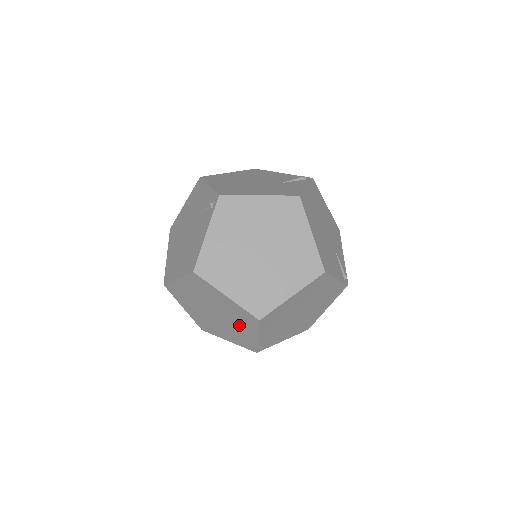
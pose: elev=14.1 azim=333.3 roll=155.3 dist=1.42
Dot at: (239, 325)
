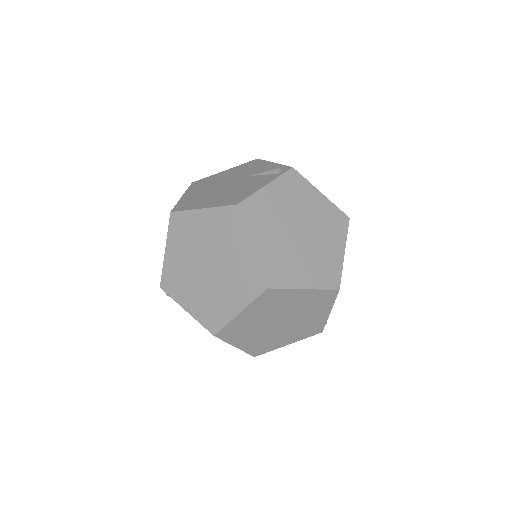
Dot at: (229, 290)
